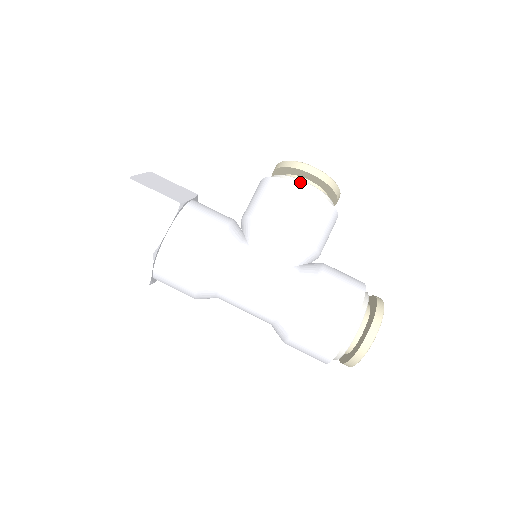
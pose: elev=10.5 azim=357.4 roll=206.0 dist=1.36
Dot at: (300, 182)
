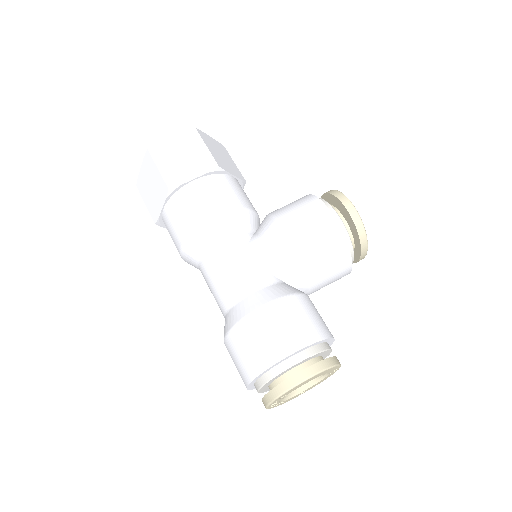
Dot at: (331, 210)
